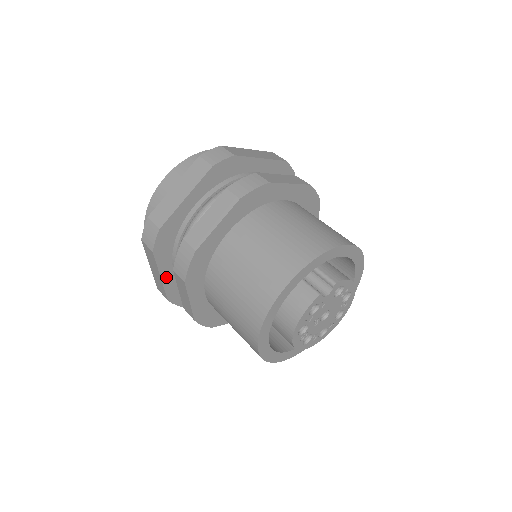
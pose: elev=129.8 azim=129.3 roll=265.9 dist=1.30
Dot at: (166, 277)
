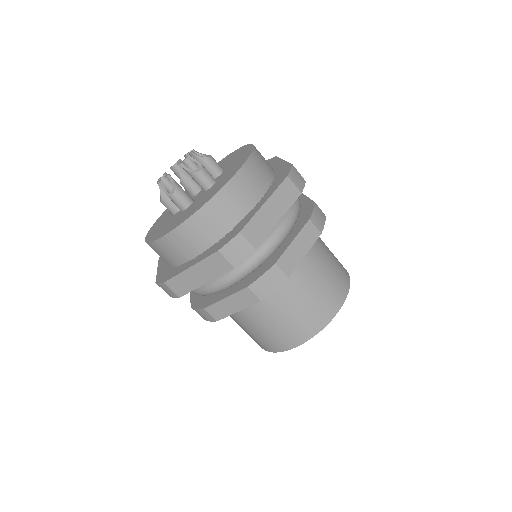
Dot at: occluded
